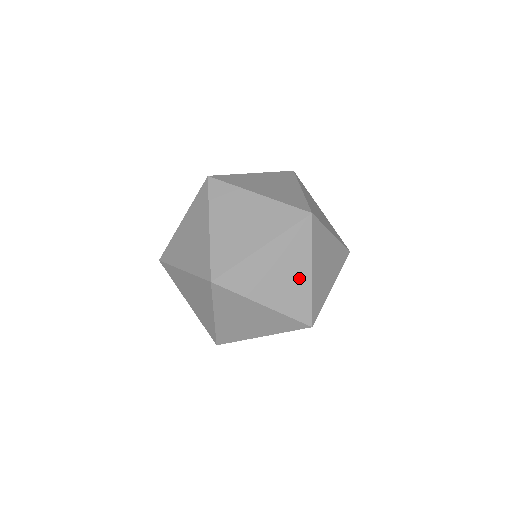
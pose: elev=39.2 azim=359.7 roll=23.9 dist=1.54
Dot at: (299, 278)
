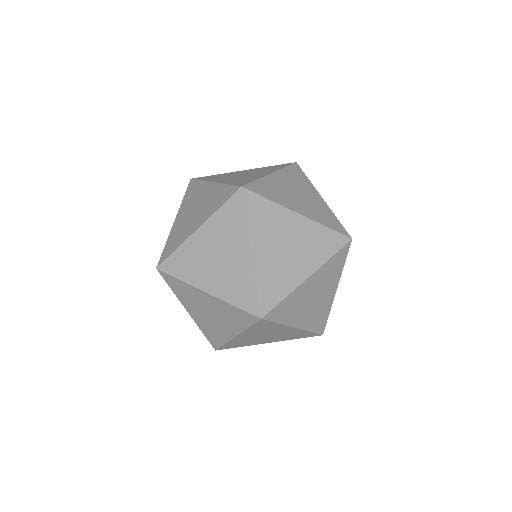
Dot at: (296, 269)
